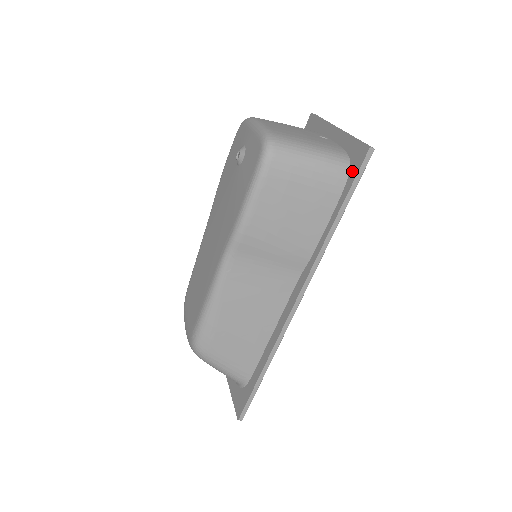
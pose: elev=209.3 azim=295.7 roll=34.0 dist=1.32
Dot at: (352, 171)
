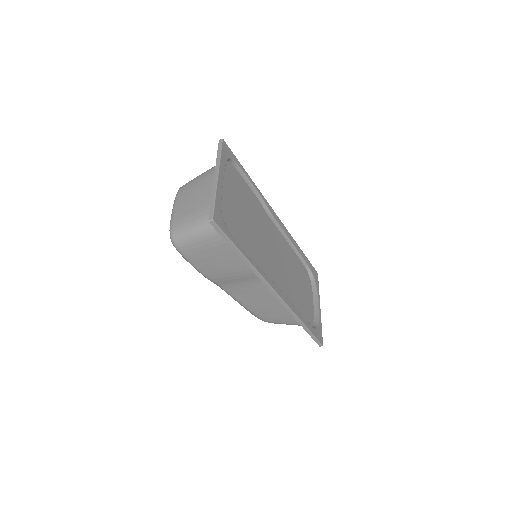
Dot at: occluded
